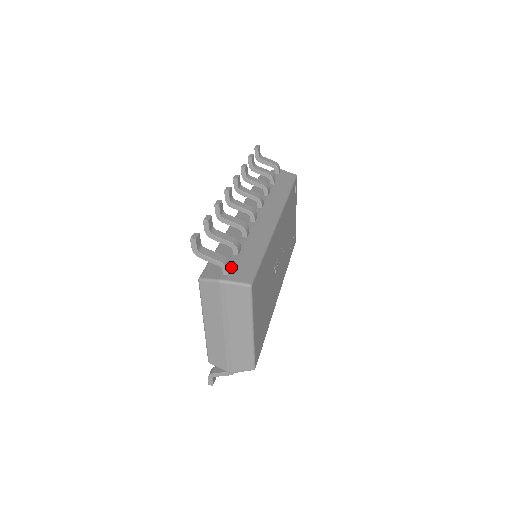
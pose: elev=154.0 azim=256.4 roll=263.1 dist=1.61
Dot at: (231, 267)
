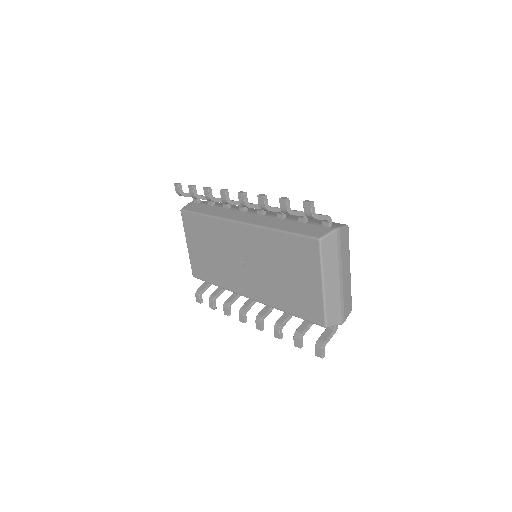
Dot at: (323, 224)
